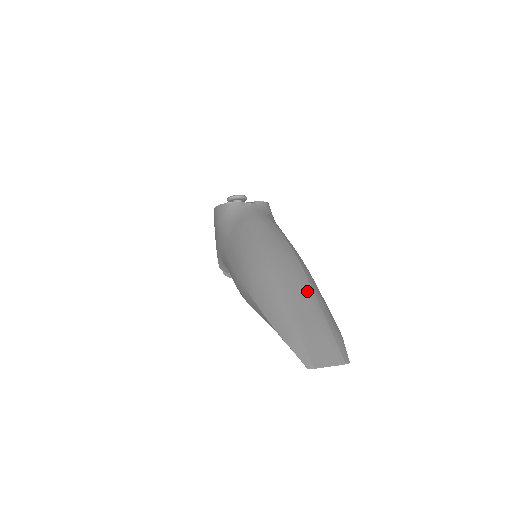
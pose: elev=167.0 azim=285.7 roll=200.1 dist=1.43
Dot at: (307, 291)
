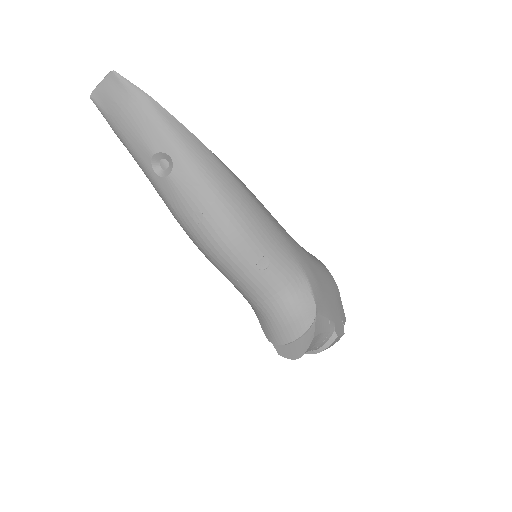
Dot at: occluded
